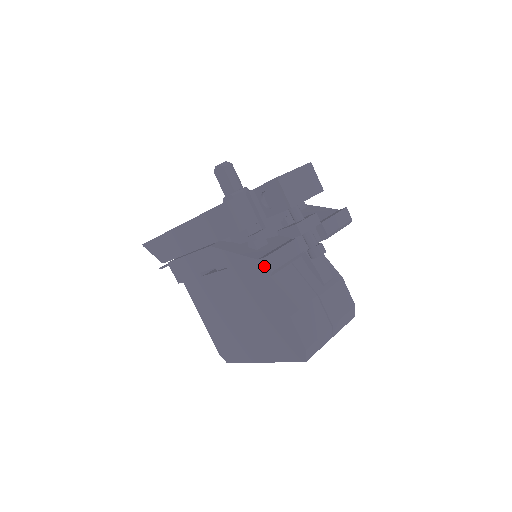
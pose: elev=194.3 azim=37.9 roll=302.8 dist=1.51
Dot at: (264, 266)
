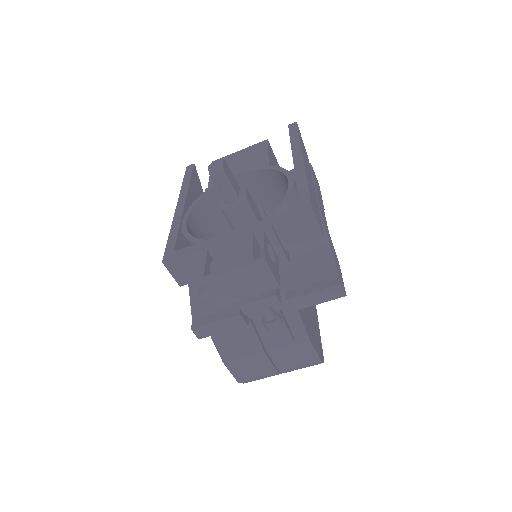
Dot at: occluded
